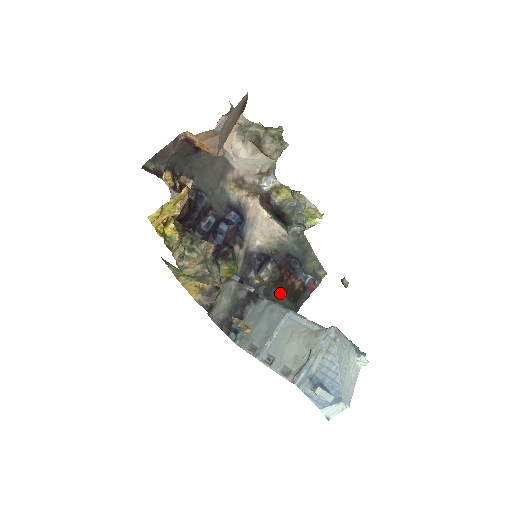
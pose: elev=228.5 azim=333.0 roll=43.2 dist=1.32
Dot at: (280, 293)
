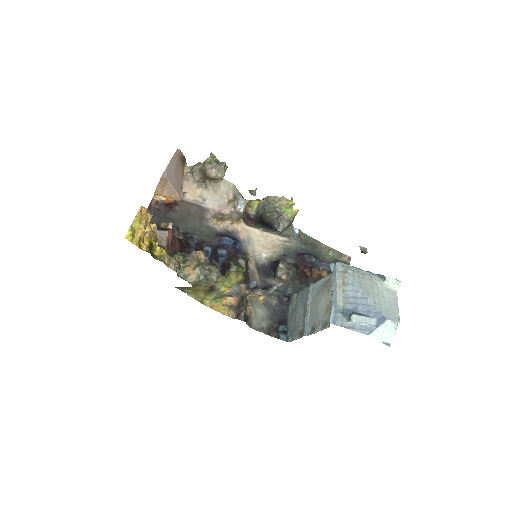
Dot at: occluded
